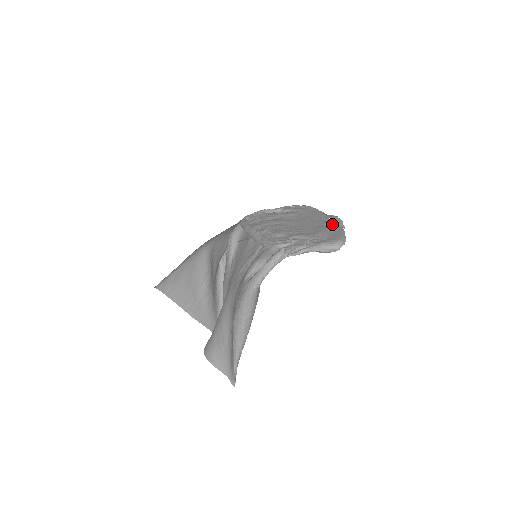
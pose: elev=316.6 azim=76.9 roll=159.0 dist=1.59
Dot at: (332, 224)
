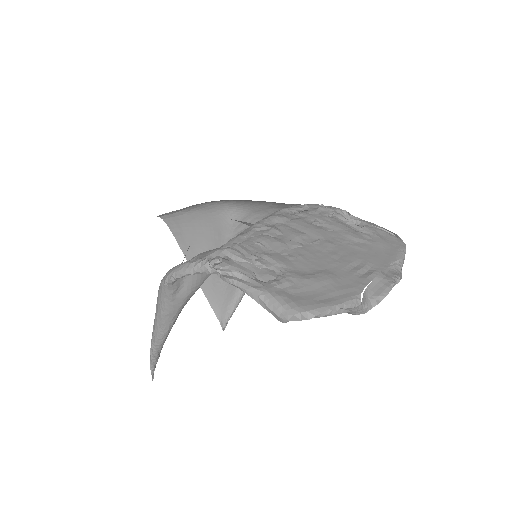
Dot at: (356, 285)
